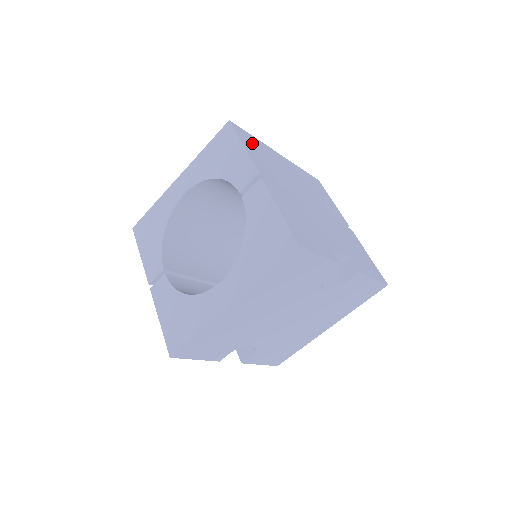
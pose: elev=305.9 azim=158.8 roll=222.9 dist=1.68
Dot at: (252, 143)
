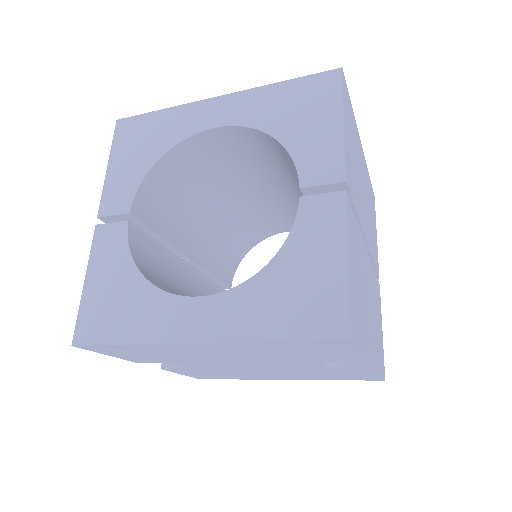
Dot at: (350, 119)
